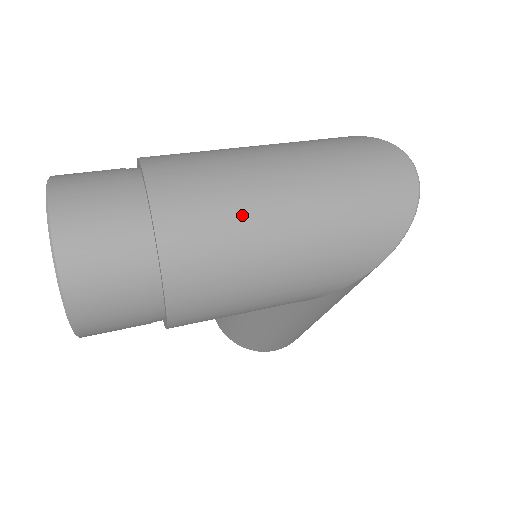
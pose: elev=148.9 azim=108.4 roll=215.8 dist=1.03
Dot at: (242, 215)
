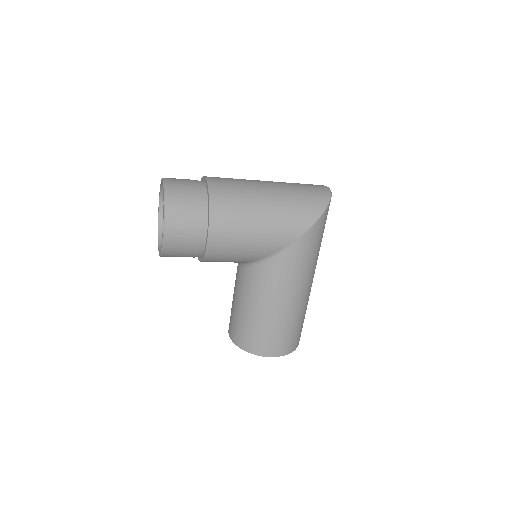
Dot at: (246, 186)
